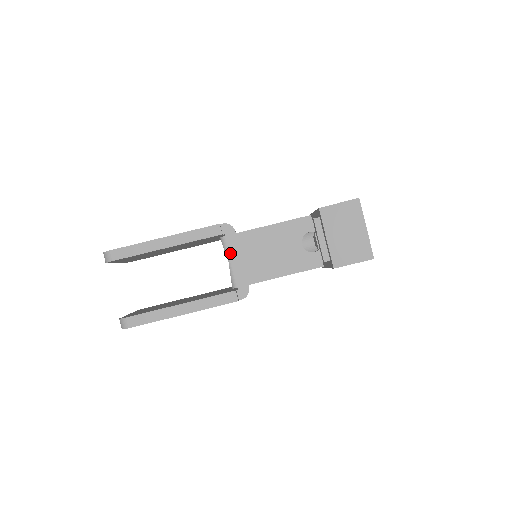
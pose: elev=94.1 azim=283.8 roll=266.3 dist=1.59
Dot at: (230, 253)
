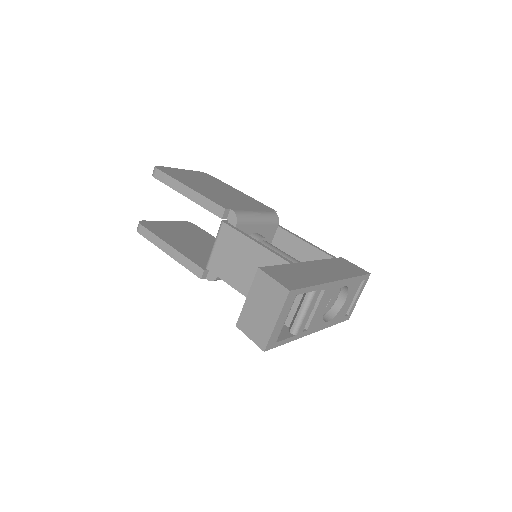
Dot at: (218, 238)
